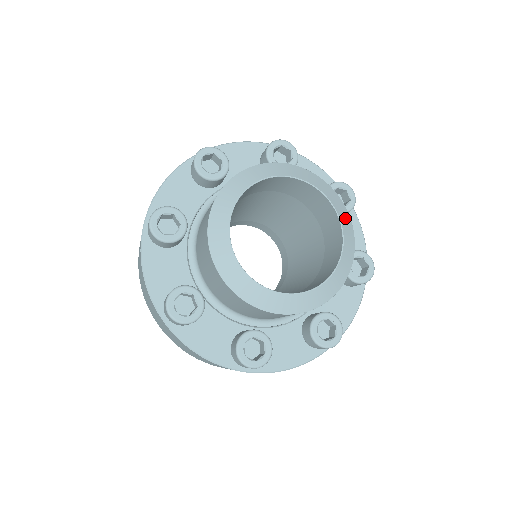
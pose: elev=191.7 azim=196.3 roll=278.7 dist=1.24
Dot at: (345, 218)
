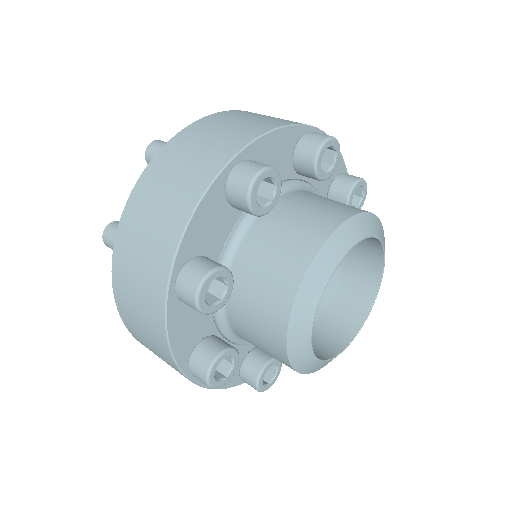
Dot at: (377, 227)
